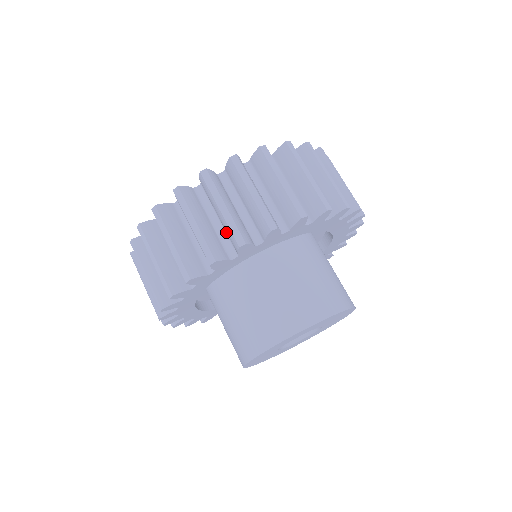
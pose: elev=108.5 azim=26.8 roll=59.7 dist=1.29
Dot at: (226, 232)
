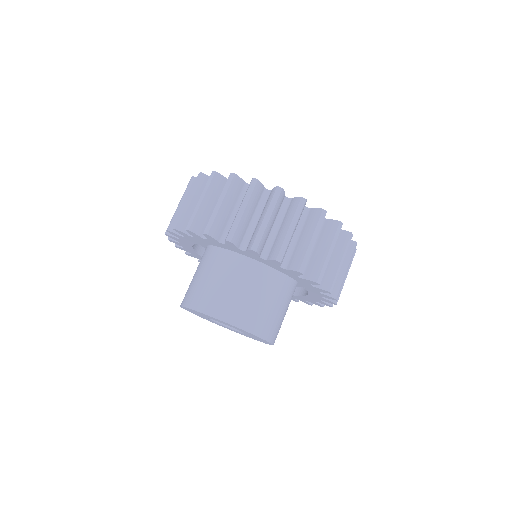
Dot at: occluded
